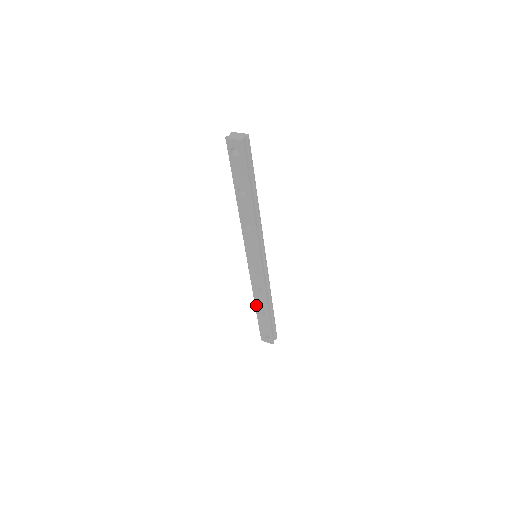
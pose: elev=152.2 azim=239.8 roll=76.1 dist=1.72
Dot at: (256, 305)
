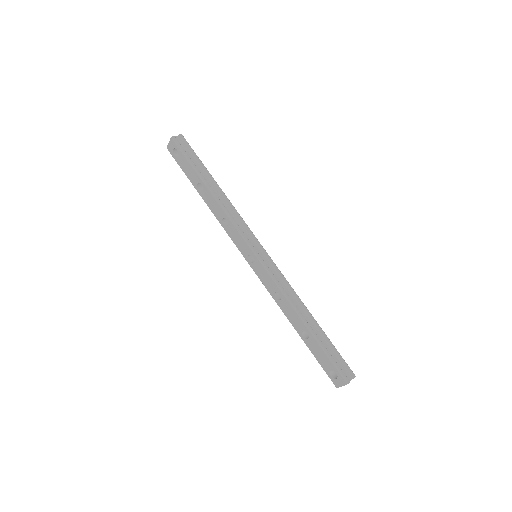
Dot at: (294, 327)
